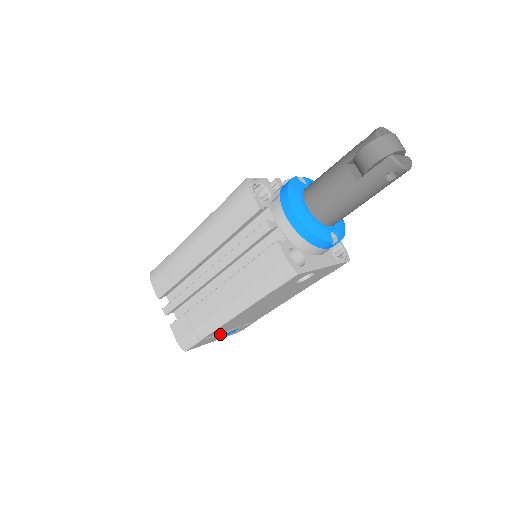
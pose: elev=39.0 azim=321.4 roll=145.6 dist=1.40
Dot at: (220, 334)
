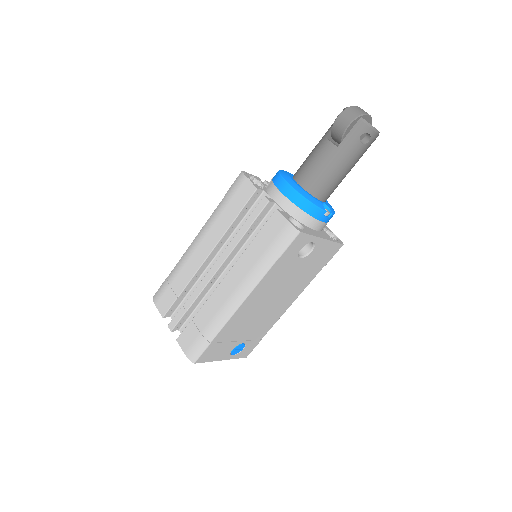
Dot at: (228, 343)
